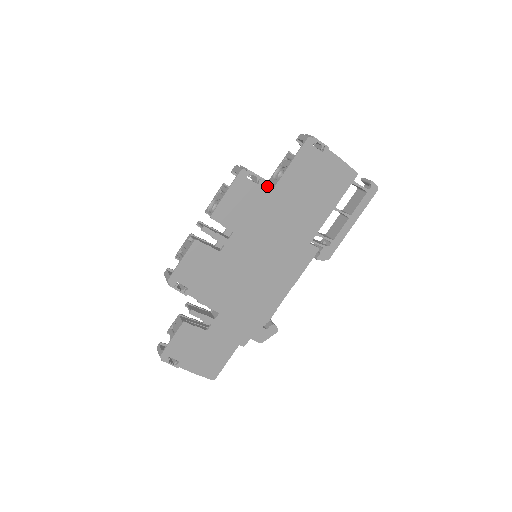
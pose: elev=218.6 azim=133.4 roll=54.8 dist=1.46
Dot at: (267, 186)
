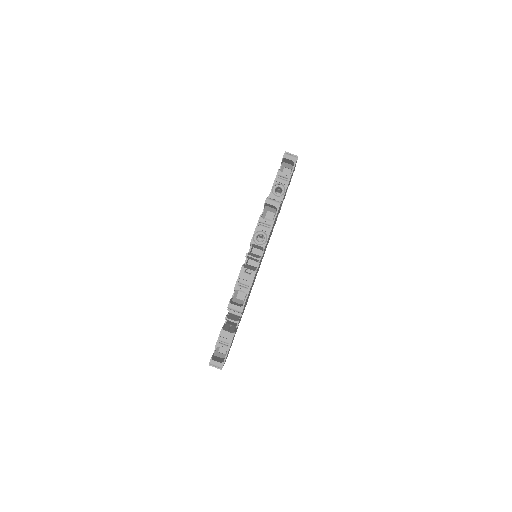
Dot at: occluded
